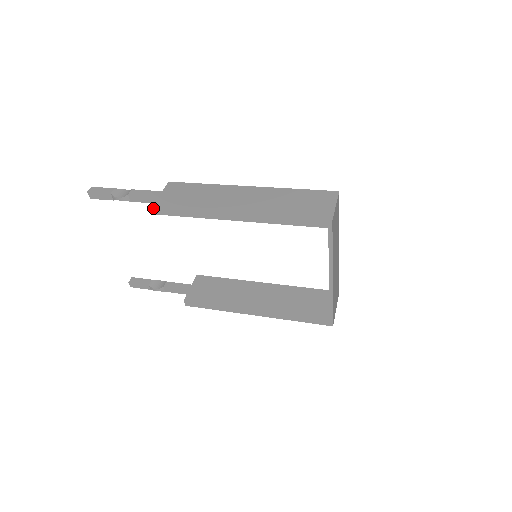
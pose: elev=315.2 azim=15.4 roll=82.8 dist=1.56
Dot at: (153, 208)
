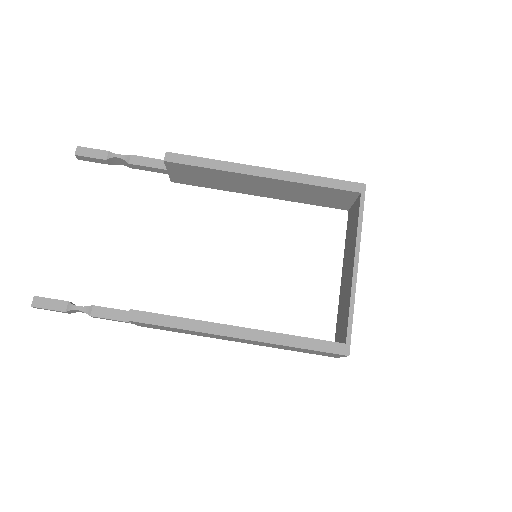
Dot at: (168, 153)
